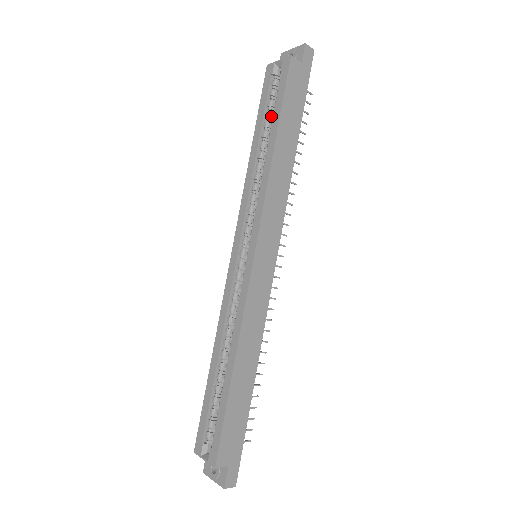
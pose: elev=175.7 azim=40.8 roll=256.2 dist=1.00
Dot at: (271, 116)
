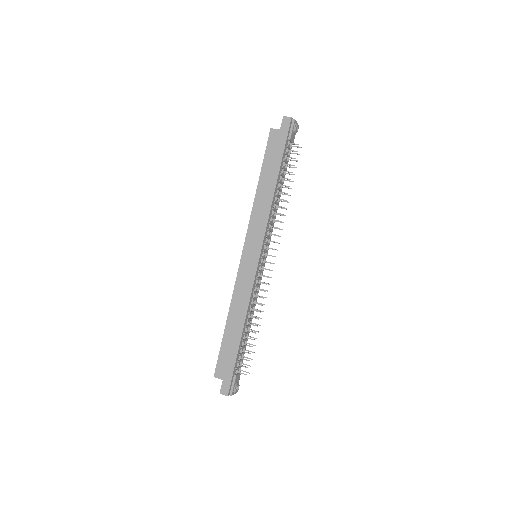
Dot at: occluded
